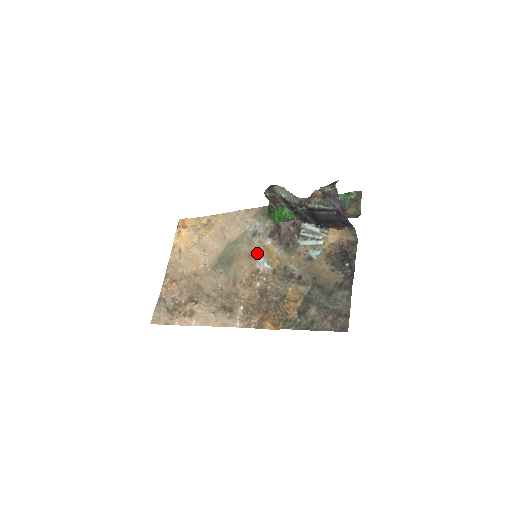
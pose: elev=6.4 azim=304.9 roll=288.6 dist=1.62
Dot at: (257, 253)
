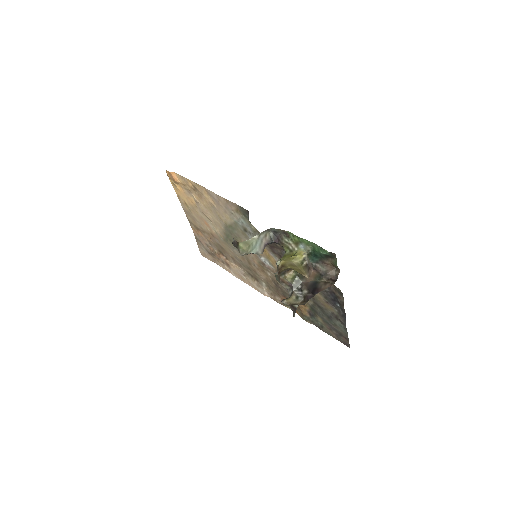
Dot at: occluded
